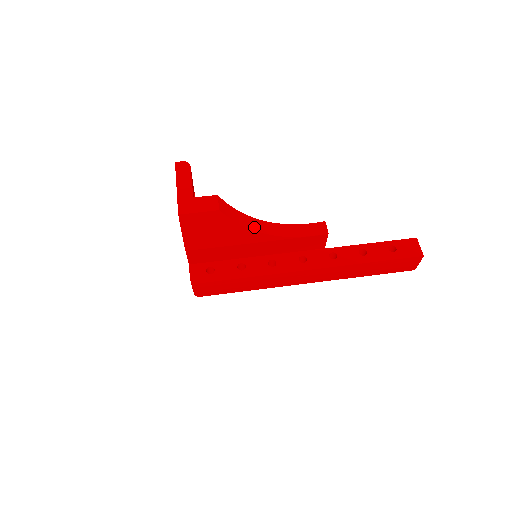
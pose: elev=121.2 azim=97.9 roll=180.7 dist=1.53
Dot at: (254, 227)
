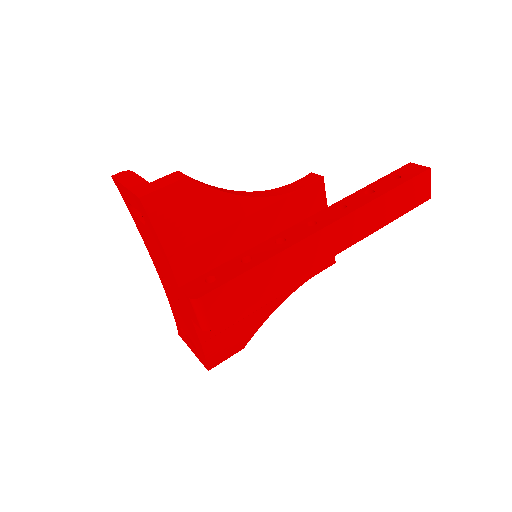
Dot at: (238, 194)
